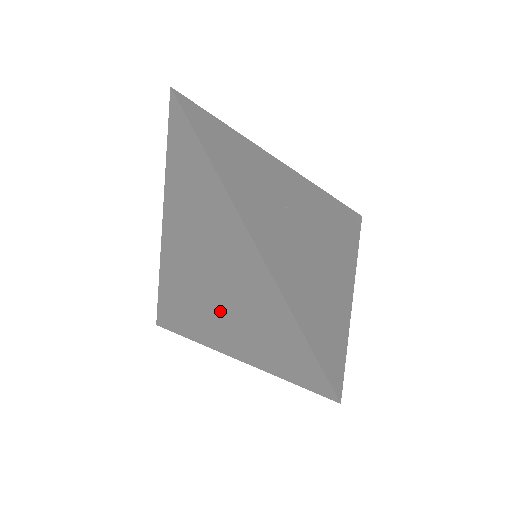
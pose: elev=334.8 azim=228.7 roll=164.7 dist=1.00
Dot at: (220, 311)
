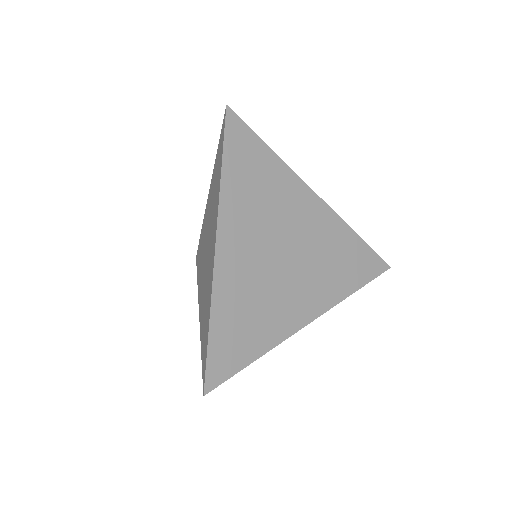
Dot at: (210, 244)
